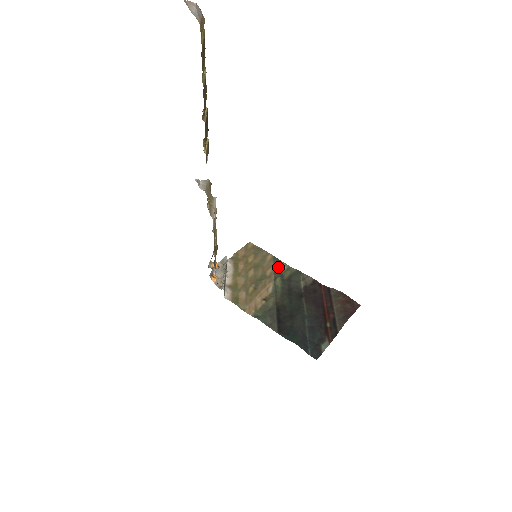
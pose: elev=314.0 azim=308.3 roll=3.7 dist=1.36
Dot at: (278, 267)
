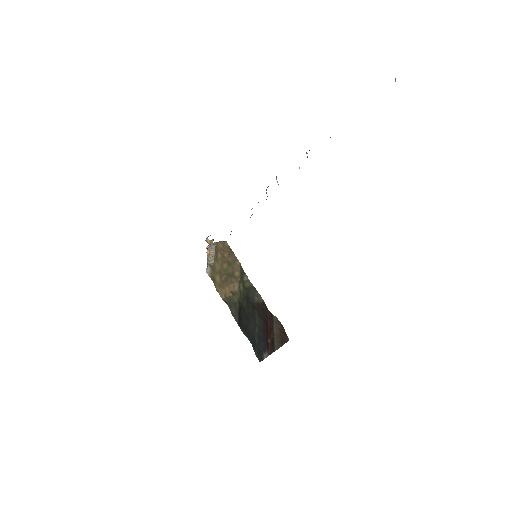
Dot at: (242, 275)
